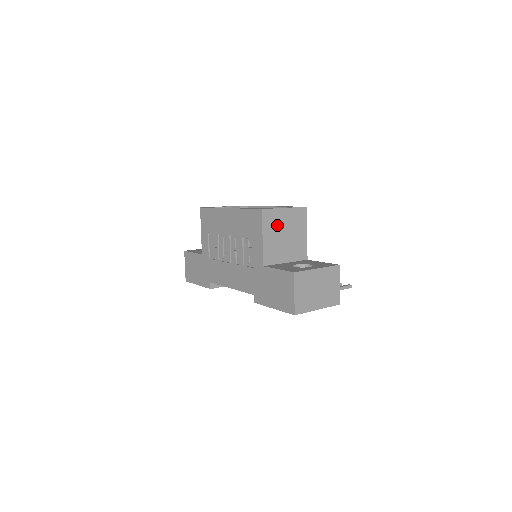
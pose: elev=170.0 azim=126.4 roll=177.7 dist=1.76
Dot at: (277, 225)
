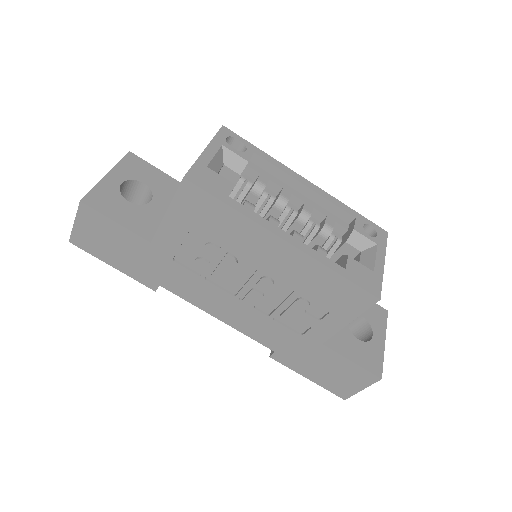
Dot at: occluded
